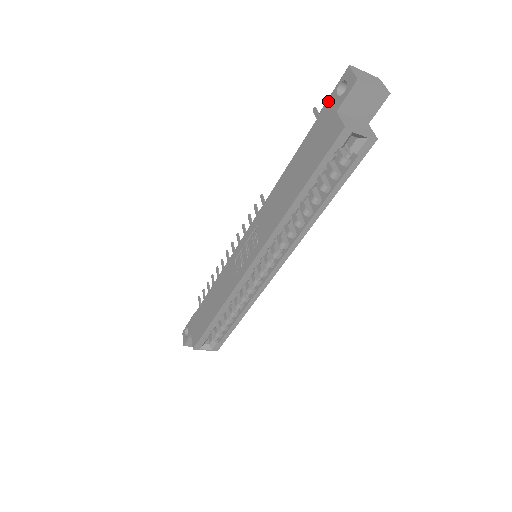
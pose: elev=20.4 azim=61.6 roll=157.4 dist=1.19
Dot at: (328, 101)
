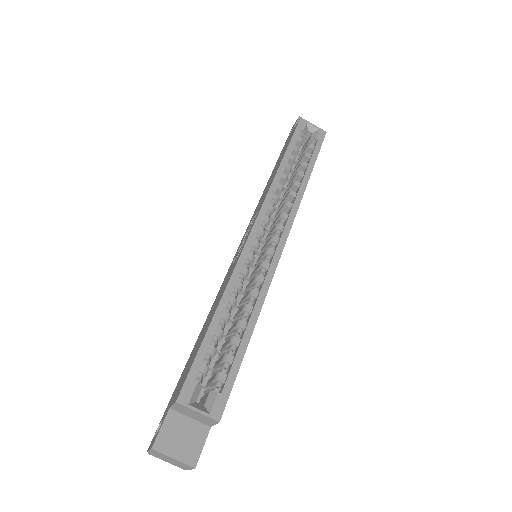
Dot at: occluded
